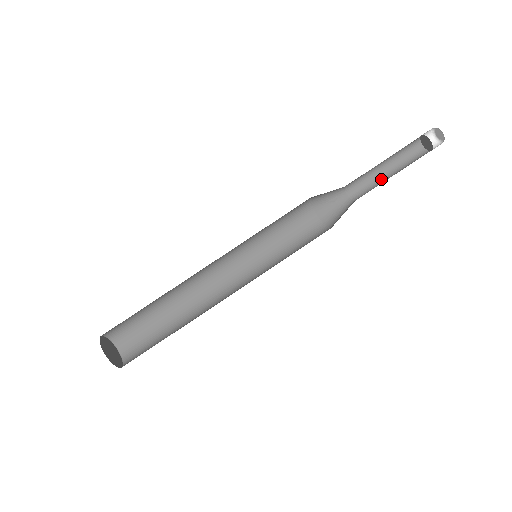
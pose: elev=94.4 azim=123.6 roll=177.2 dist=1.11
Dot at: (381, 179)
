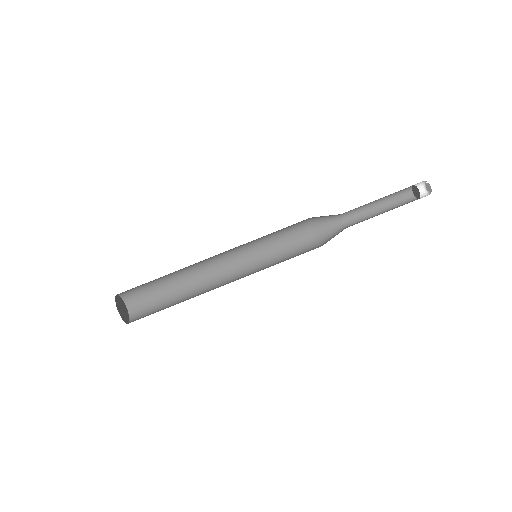
Dot at: (373, 214)
